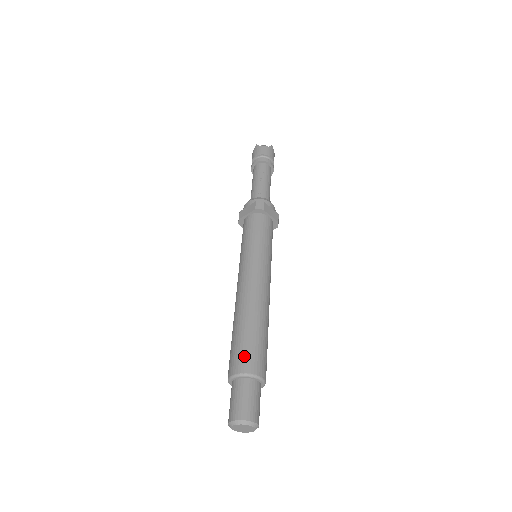
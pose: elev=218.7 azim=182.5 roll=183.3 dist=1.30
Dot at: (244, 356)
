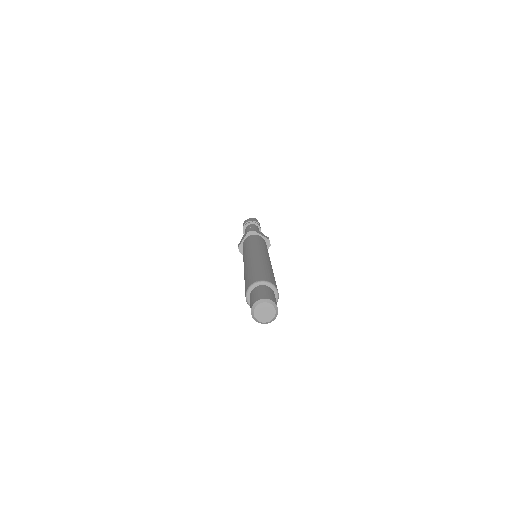
Dot at: (254, 277)
